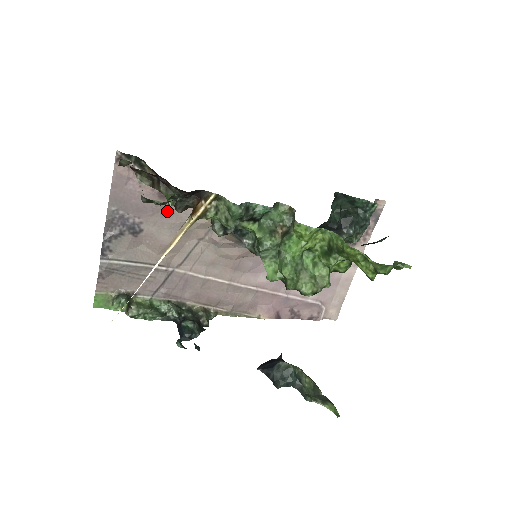
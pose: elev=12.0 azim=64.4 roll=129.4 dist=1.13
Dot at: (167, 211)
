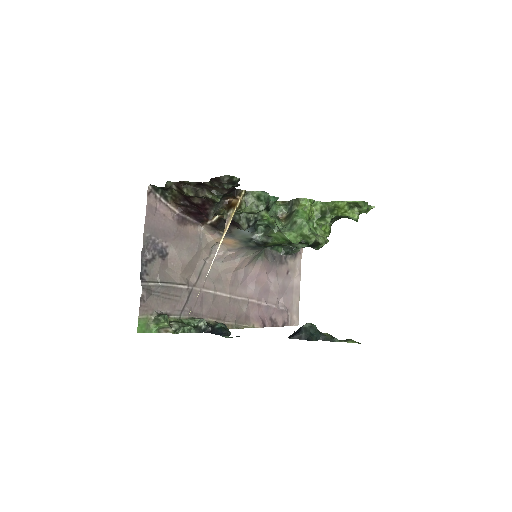
Dot at: (184, 235)
